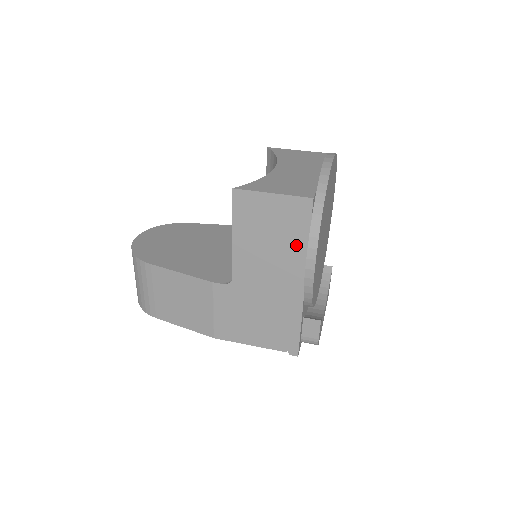
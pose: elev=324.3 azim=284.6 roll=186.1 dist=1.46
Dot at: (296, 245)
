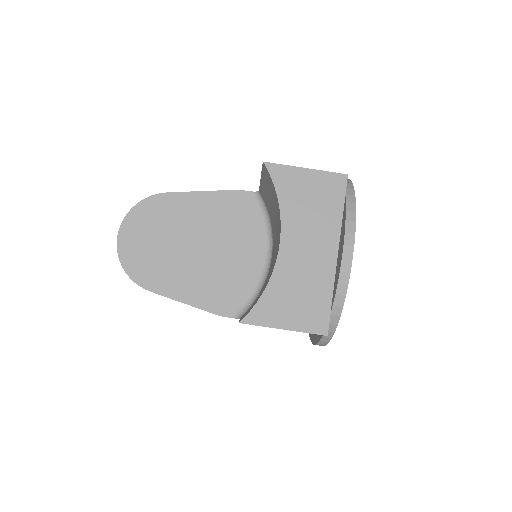
Dot at: occluded
